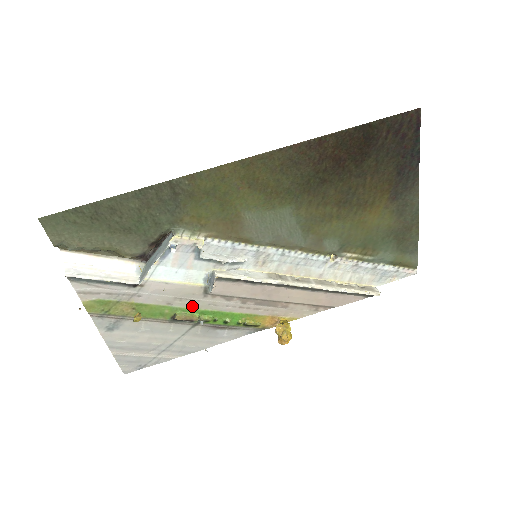
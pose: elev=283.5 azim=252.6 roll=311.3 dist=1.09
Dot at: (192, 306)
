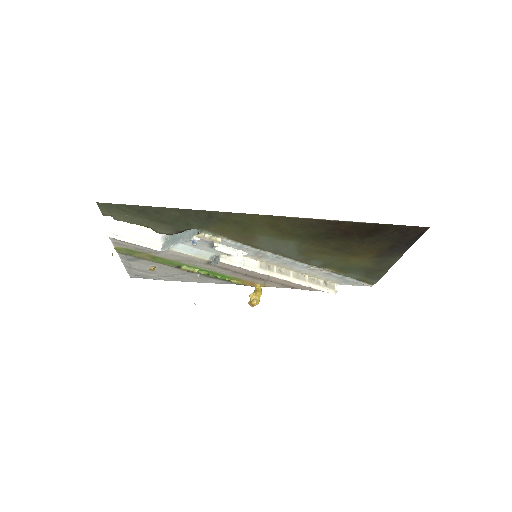
Dot at: (195, 265)
